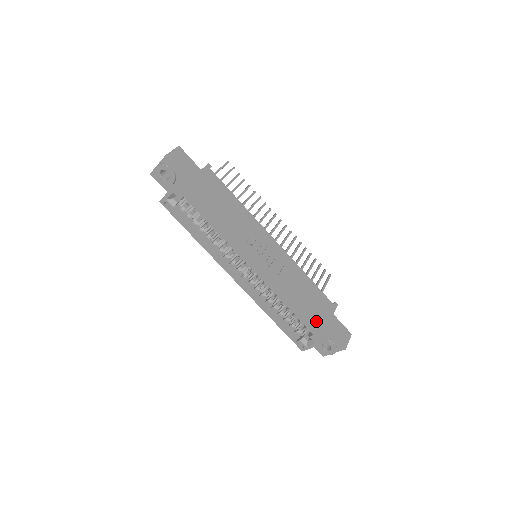
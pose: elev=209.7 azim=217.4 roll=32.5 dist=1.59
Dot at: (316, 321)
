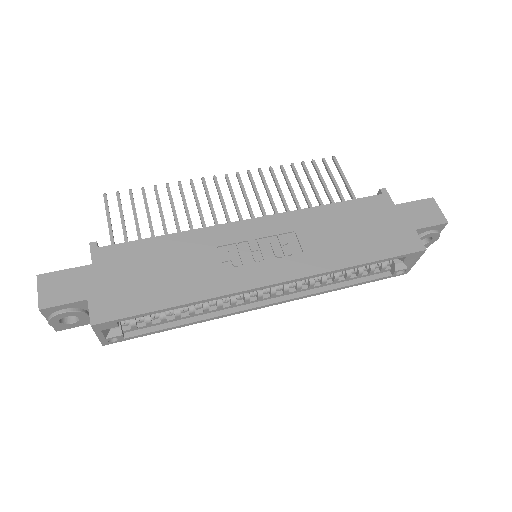
Dot at: (392, 240)
